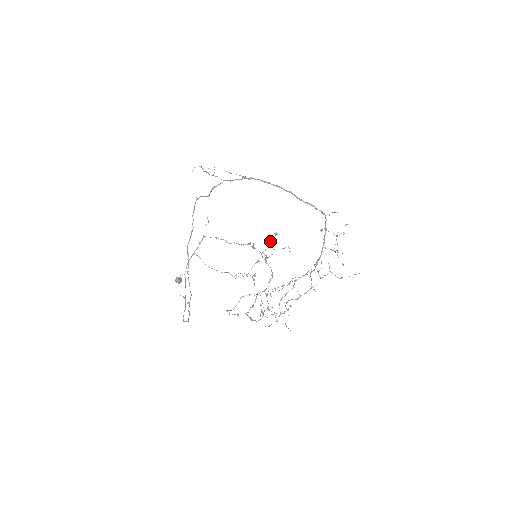
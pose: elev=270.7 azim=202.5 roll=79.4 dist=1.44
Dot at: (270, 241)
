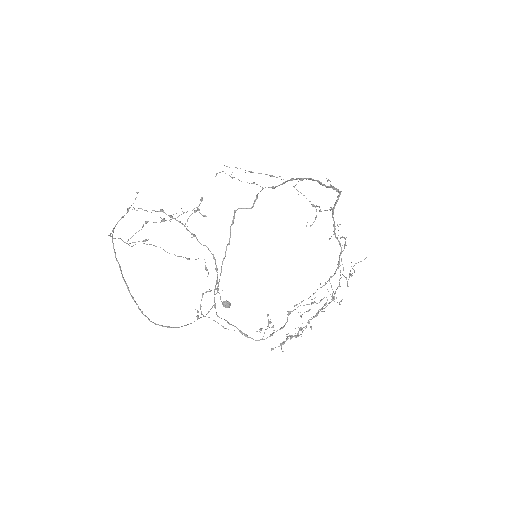
Dot at: (195, 210)
